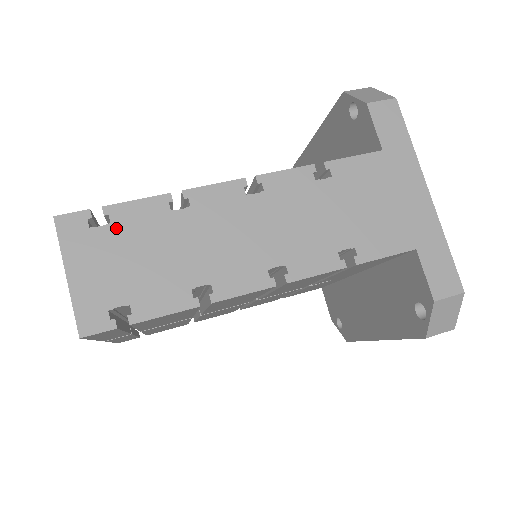
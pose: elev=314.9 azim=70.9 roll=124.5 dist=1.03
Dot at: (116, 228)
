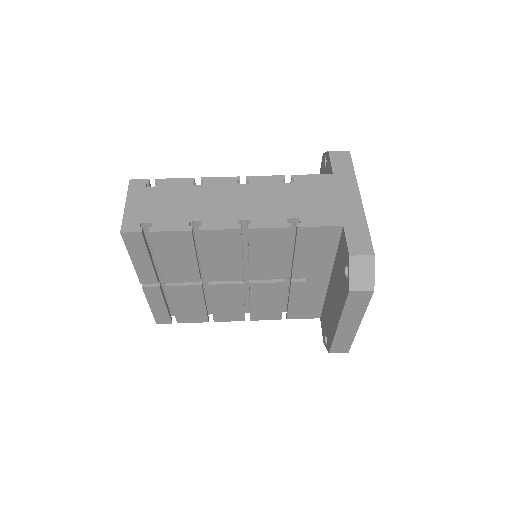
Dot at: (159, 189)
